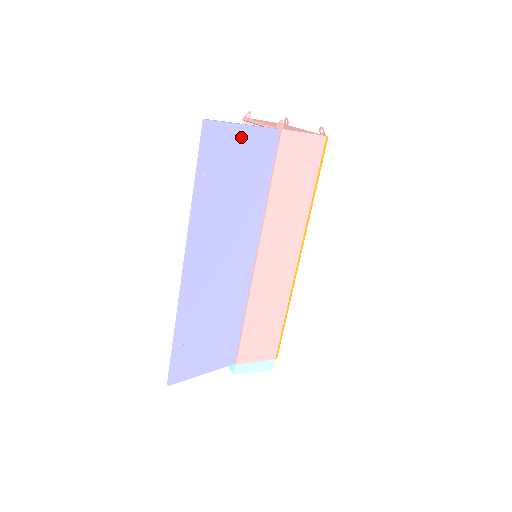
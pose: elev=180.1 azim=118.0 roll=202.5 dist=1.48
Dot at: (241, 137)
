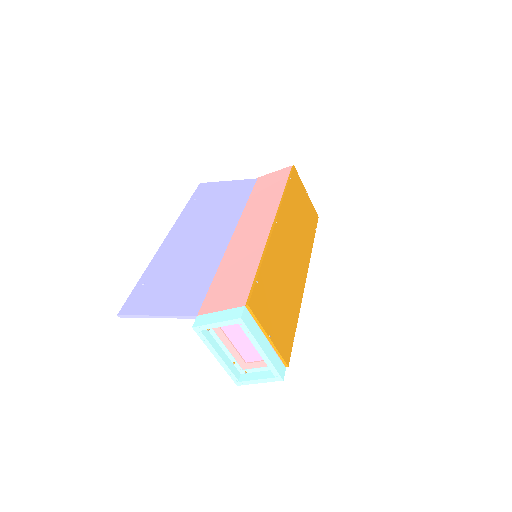
Dot at: (224, 185)
